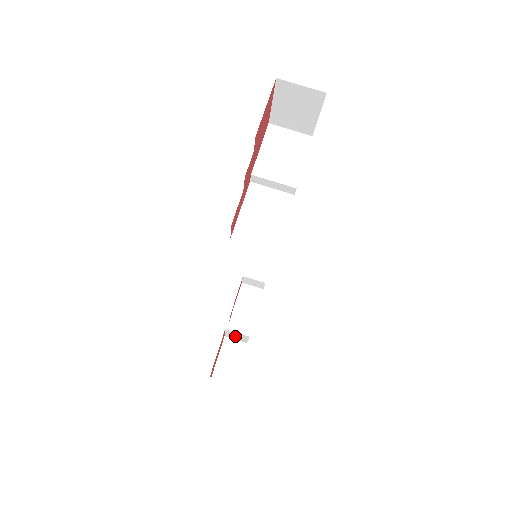
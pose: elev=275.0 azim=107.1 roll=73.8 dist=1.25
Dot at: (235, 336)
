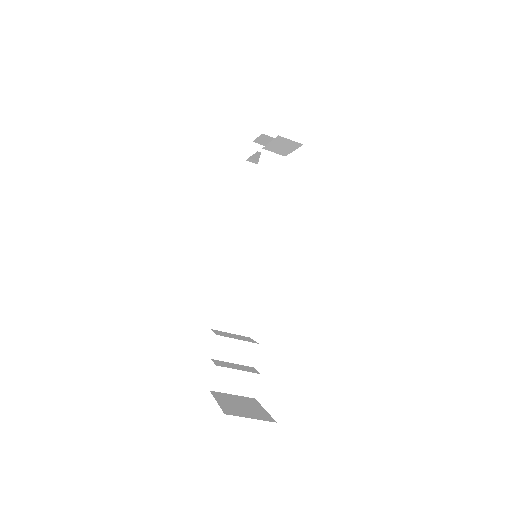
Dot at: occluded
